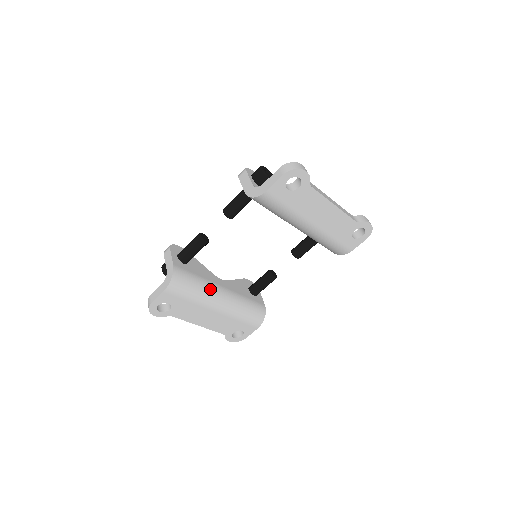
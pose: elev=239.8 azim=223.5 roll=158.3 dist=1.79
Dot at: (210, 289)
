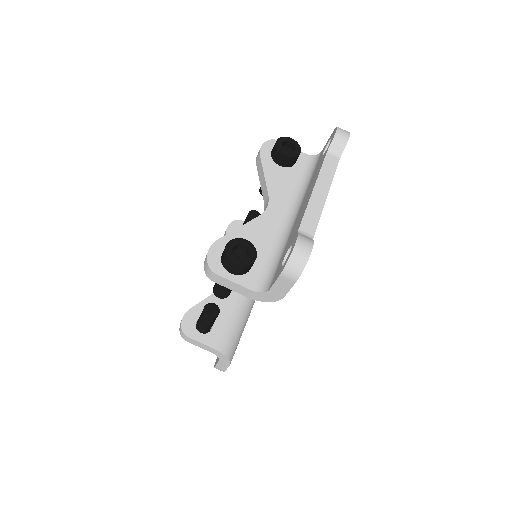
Dot at: (243, 307)
